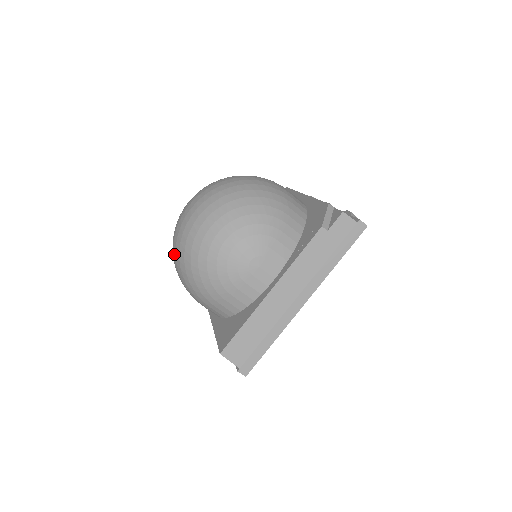
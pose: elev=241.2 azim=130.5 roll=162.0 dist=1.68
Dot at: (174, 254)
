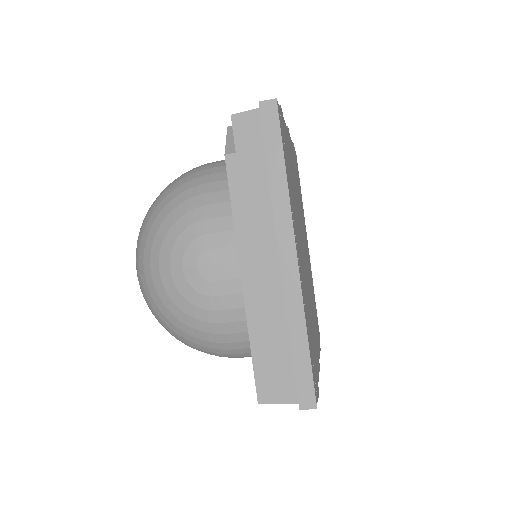
Dot at: occluded
